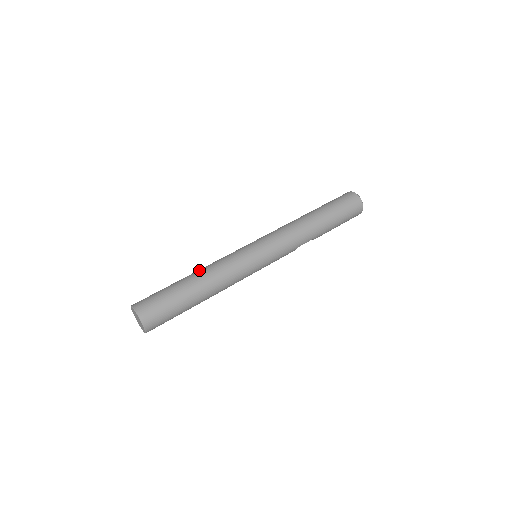
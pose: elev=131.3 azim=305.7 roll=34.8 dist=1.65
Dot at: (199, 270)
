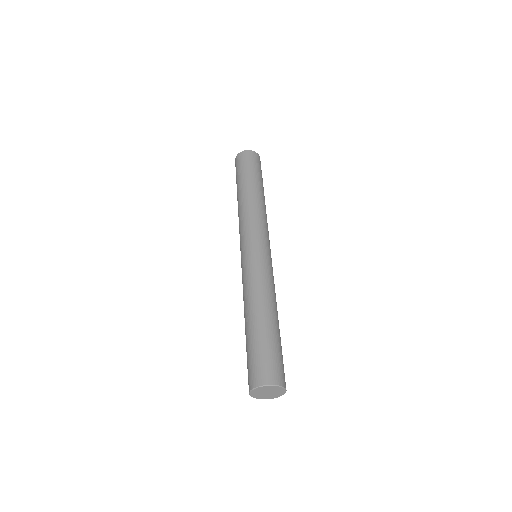
Dot at: (259, 303)
